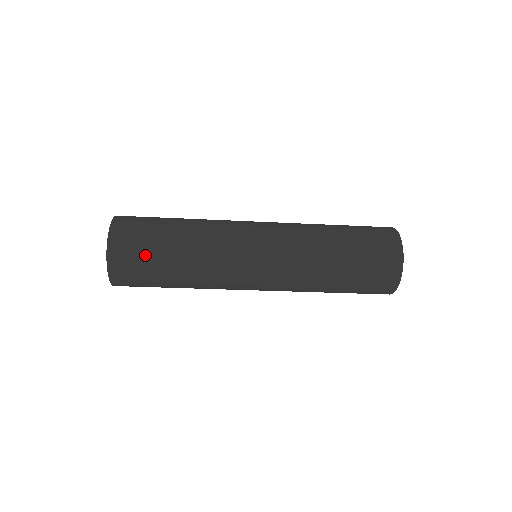
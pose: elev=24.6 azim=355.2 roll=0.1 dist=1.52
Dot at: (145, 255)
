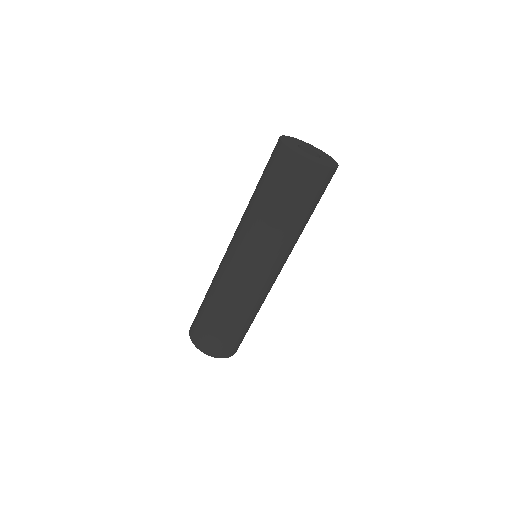
Dot at: (216, 335)
